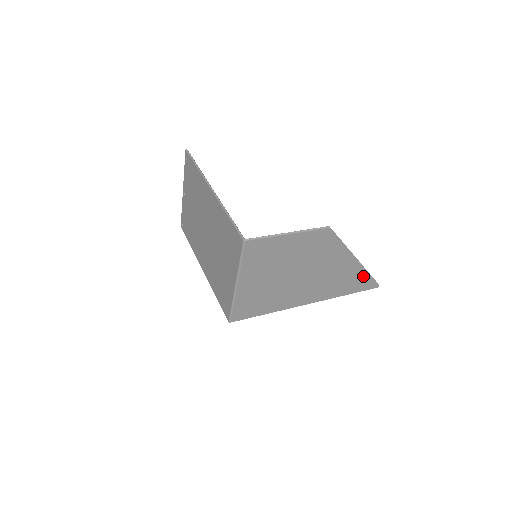
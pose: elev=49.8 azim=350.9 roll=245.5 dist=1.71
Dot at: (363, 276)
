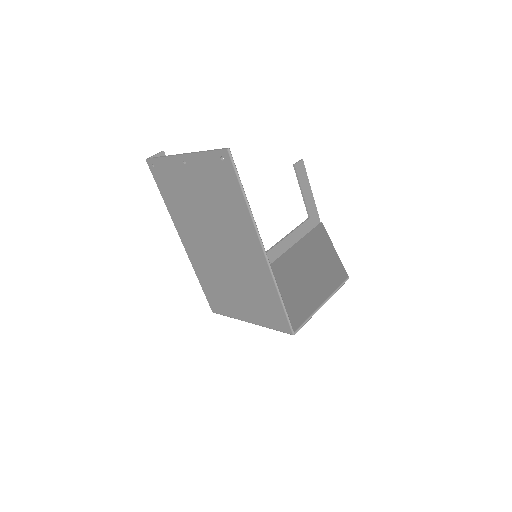
Dot at: (322, 237)
